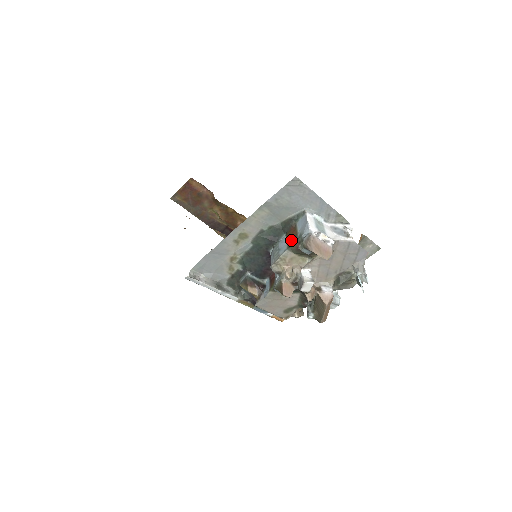
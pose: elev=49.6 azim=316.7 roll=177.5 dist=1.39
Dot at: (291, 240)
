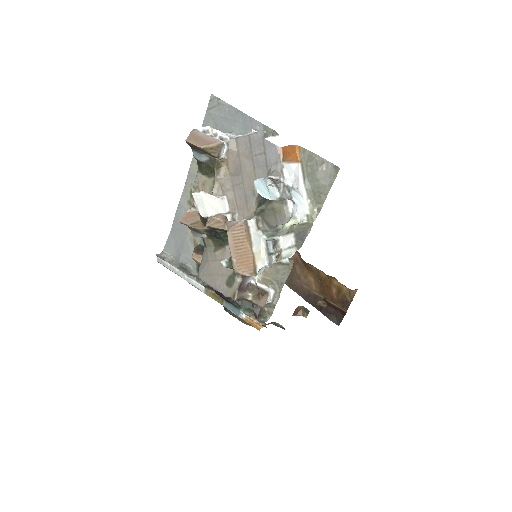
Dot at: occluded
